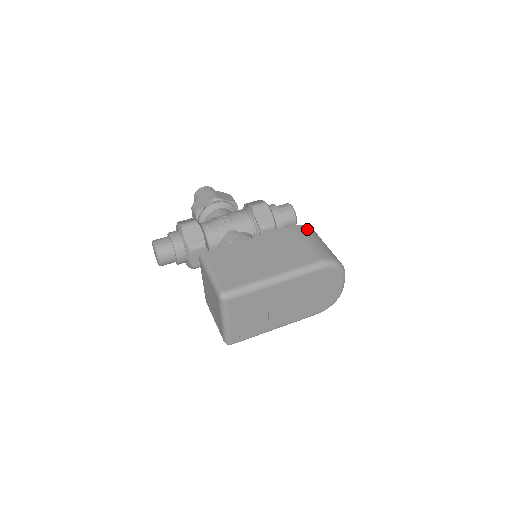
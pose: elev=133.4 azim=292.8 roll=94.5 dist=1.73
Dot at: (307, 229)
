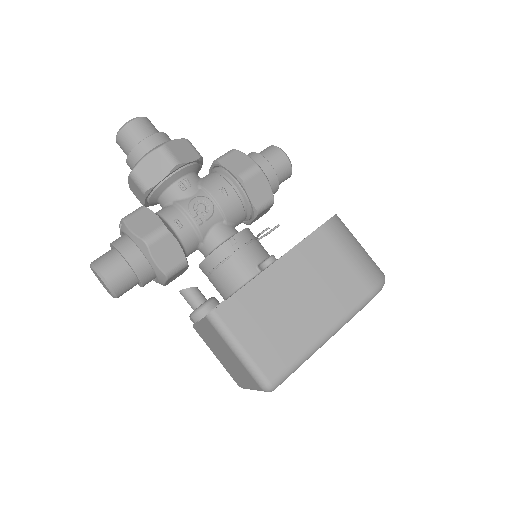
Dot at: (337, 226)
